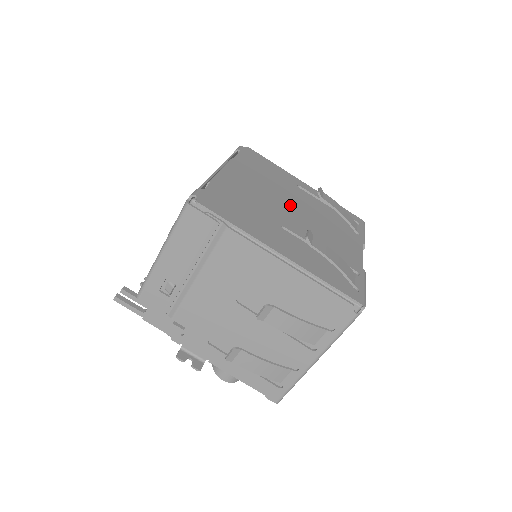
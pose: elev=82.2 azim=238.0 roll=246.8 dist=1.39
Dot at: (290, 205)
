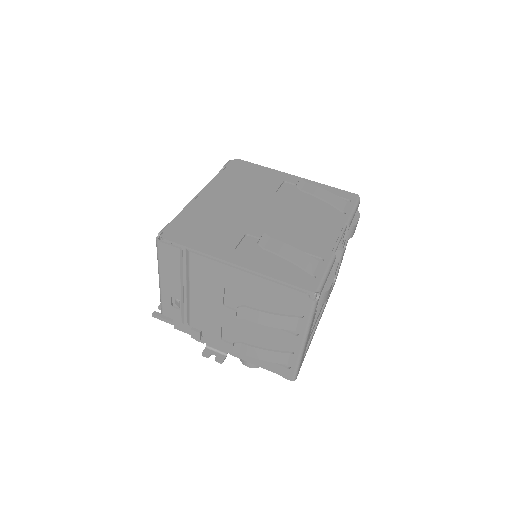
Dot at: (265, 208)
